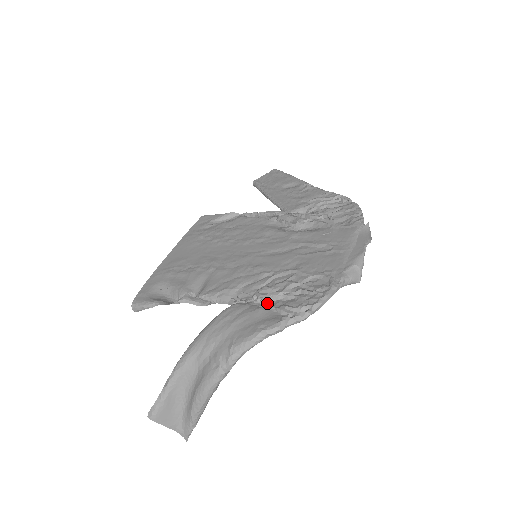
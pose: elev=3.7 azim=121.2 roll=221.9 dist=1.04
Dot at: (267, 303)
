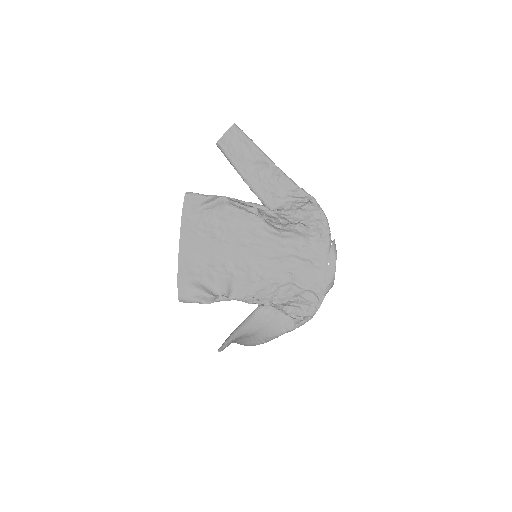
Dot at: (281, 308)
